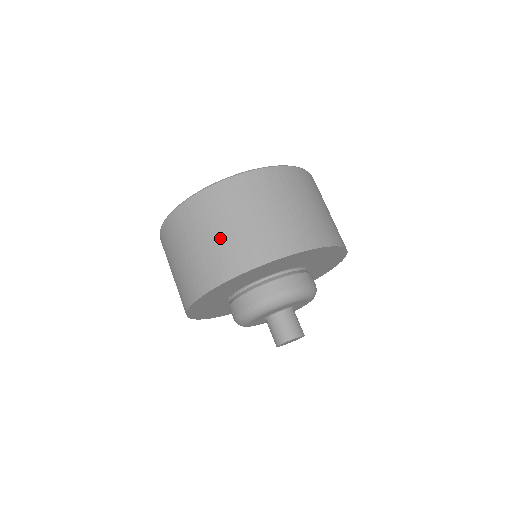
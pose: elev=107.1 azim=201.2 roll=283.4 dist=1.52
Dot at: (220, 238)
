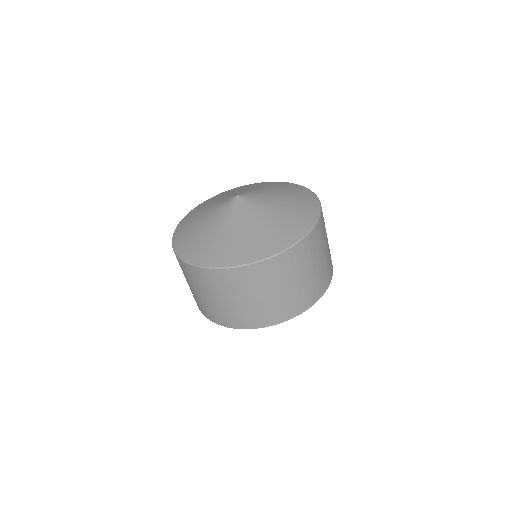
Dot at: (280, 295)
